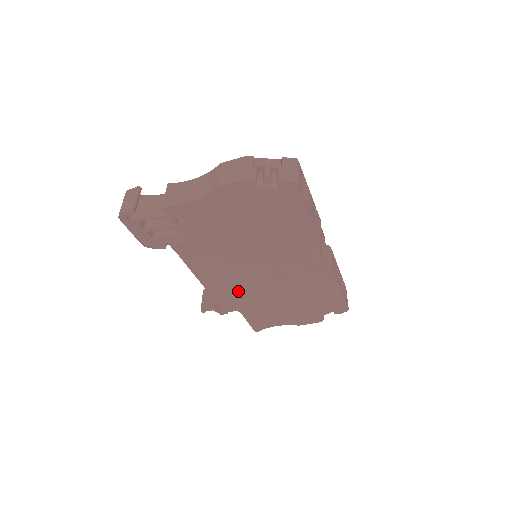
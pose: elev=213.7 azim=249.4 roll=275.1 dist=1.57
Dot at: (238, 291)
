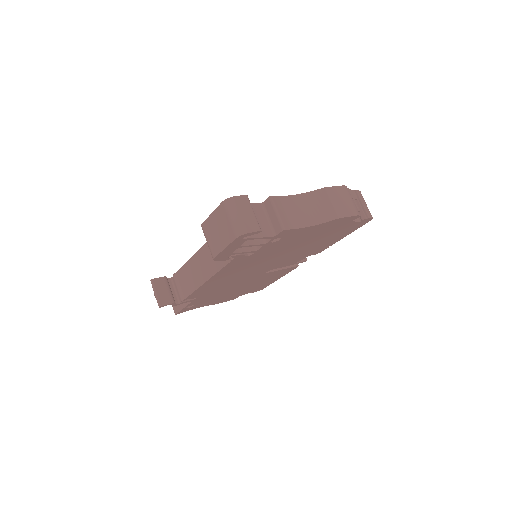
Dot at: (219, 287)
